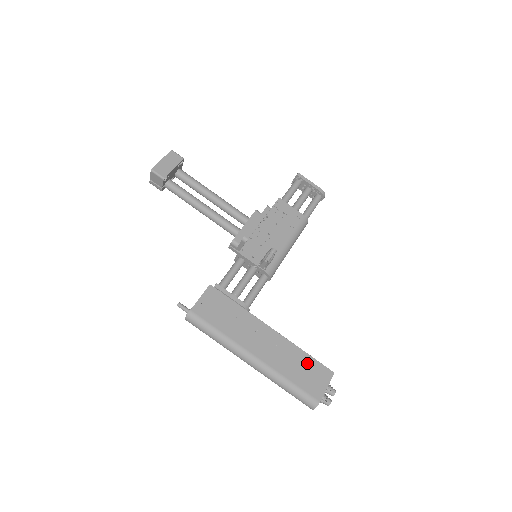
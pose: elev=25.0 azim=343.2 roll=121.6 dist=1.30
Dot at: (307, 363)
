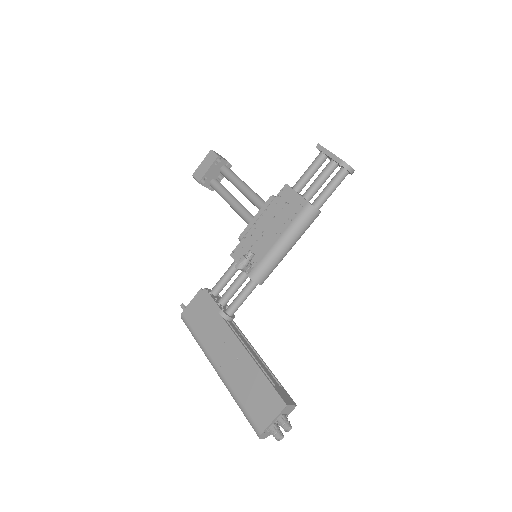
Dot at: (261, 386)
